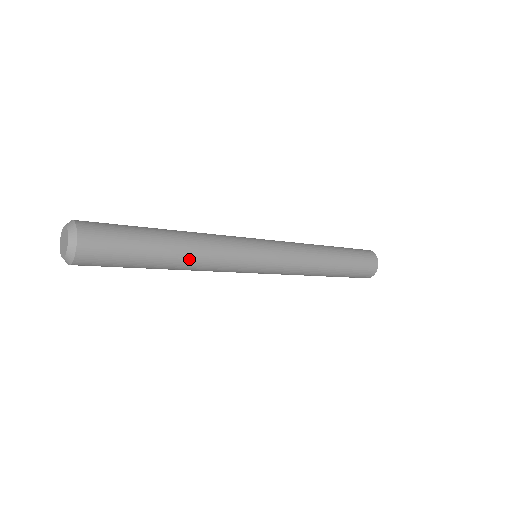
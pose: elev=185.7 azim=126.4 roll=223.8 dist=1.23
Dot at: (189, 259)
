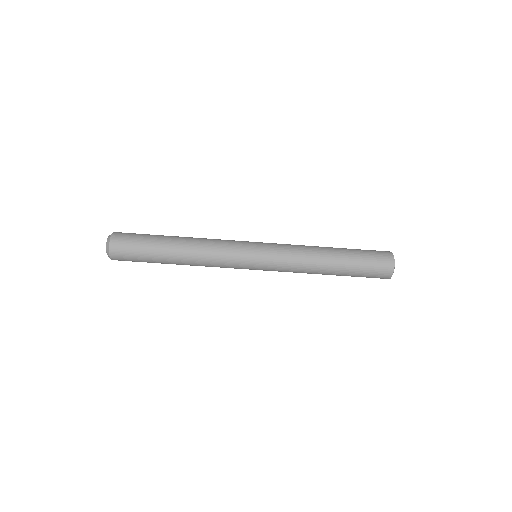
Dot at: (188, 247)
